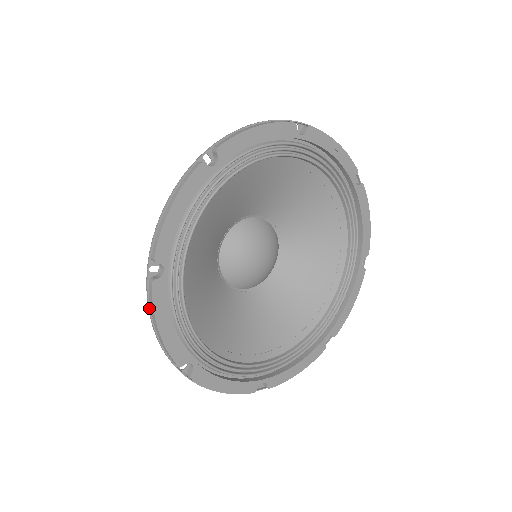
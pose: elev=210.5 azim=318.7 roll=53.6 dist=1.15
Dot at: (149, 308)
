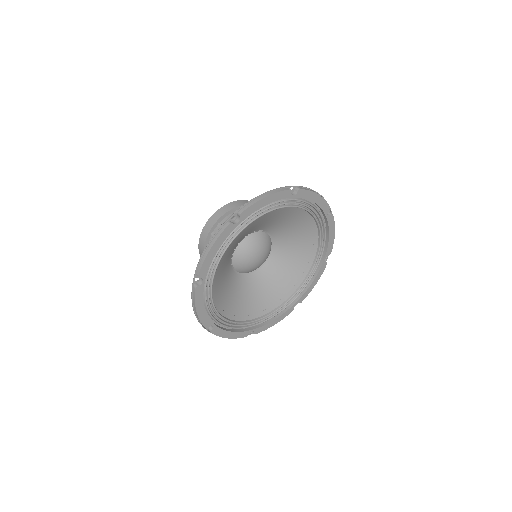
Dot at: (192, 299)
